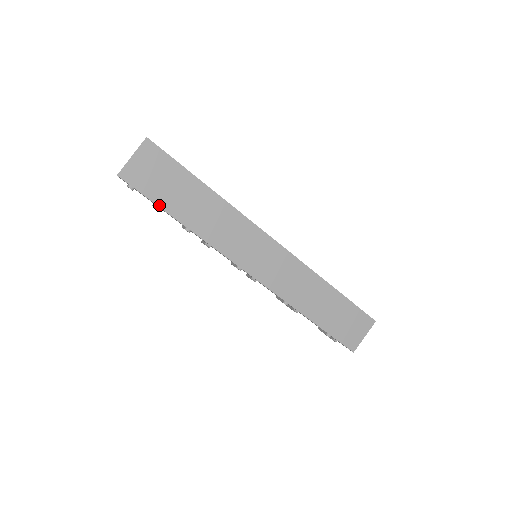
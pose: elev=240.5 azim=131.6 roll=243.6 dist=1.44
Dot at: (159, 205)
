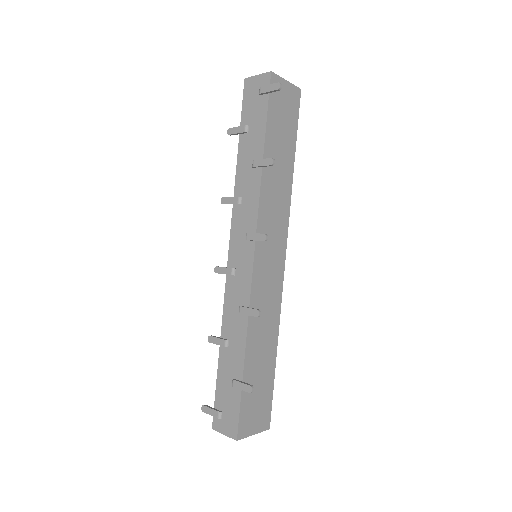
Dot at: (267, 125)
